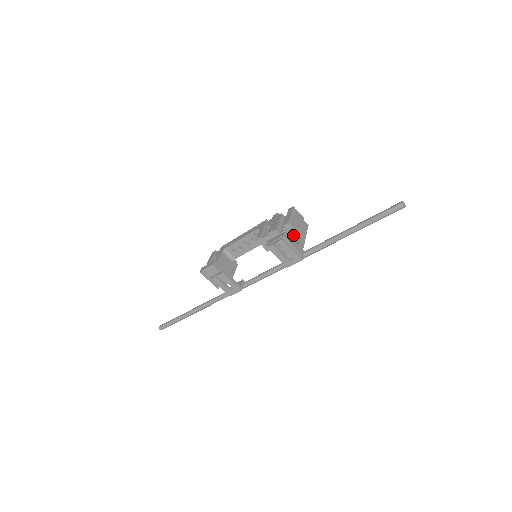
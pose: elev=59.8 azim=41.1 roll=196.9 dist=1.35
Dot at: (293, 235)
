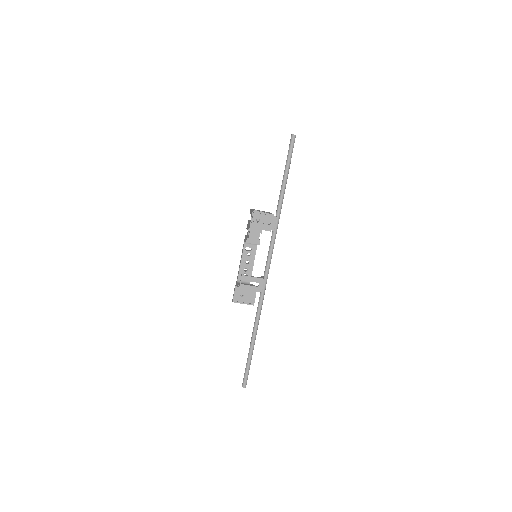
Dot at: occluded
